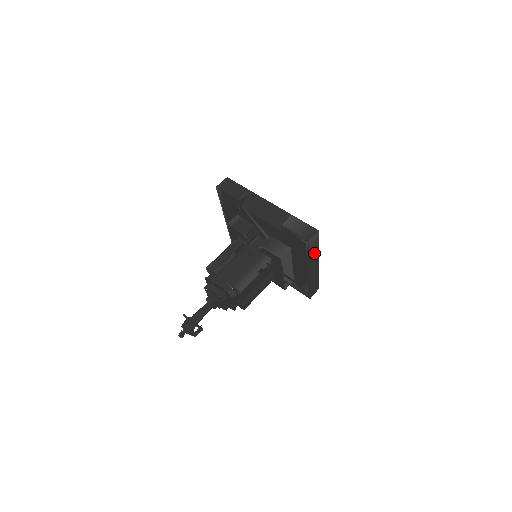
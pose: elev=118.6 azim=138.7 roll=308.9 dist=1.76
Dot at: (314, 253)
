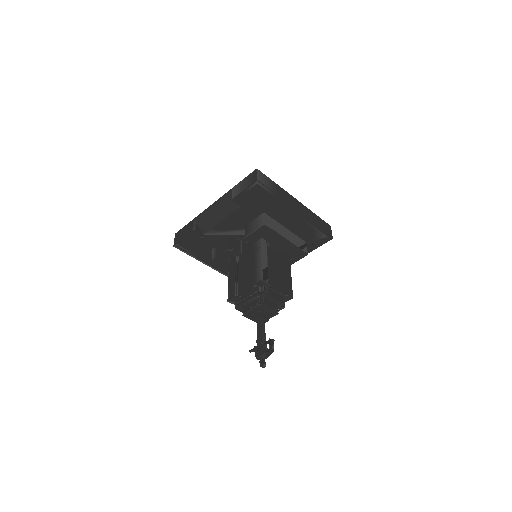
Dot at: (279, 191)
